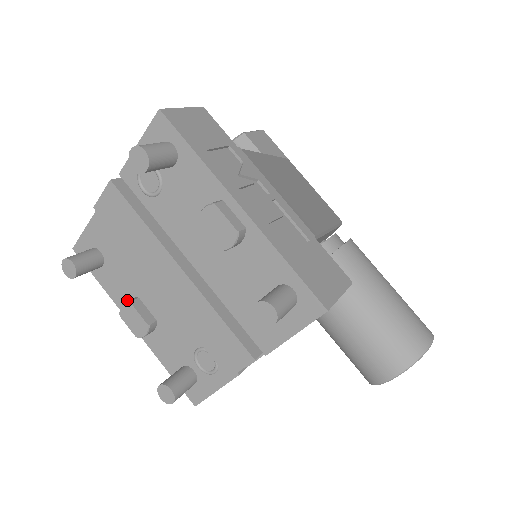
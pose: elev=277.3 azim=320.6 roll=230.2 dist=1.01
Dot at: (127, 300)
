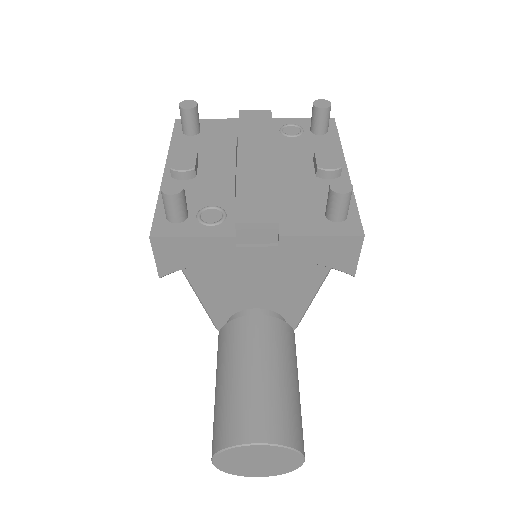
Dot at: occluded
